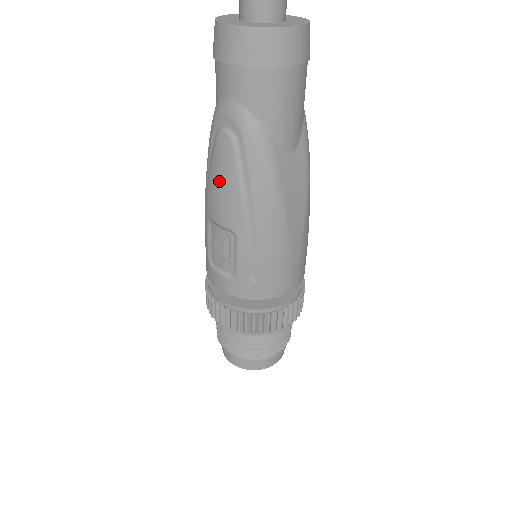
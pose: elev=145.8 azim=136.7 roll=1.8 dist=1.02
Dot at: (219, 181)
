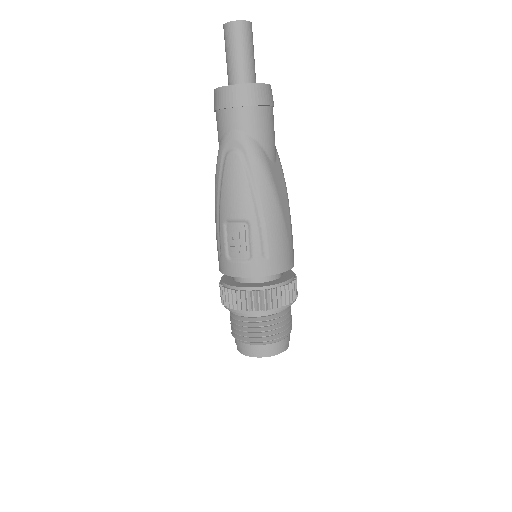
Dot at: (232, 186)
